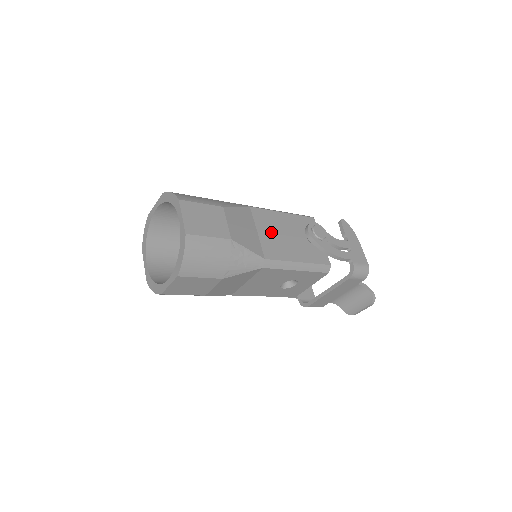
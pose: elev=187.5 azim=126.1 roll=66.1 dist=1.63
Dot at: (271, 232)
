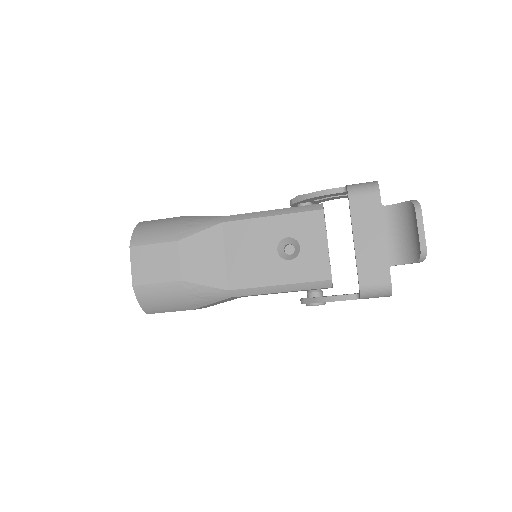
Dot at: occluded
